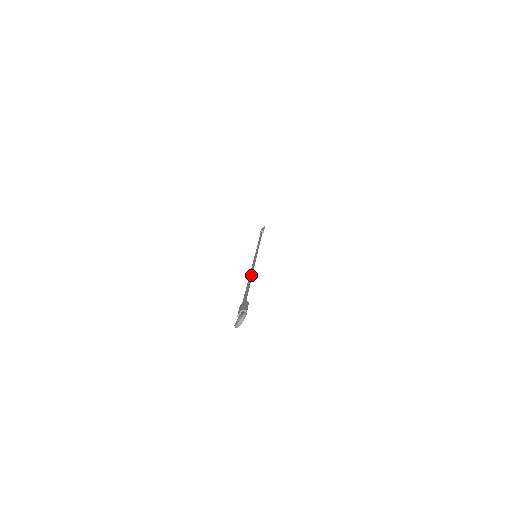
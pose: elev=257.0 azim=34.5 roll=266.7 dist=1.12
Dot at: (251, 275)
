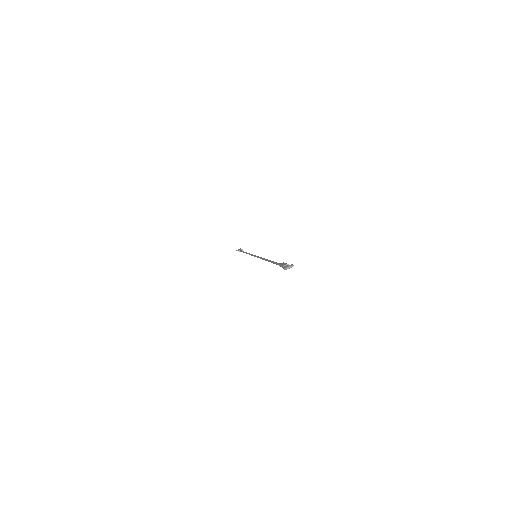
Dot at: occluded
